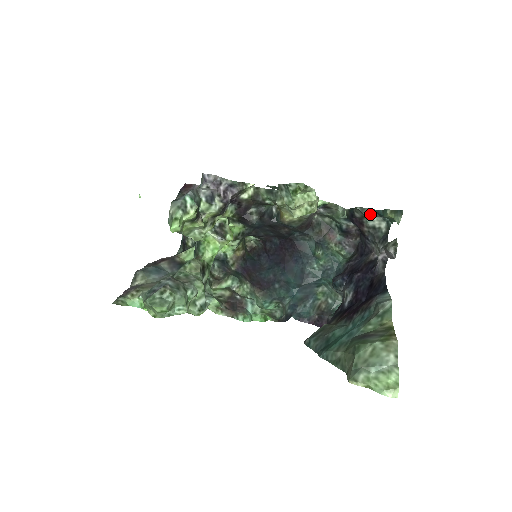
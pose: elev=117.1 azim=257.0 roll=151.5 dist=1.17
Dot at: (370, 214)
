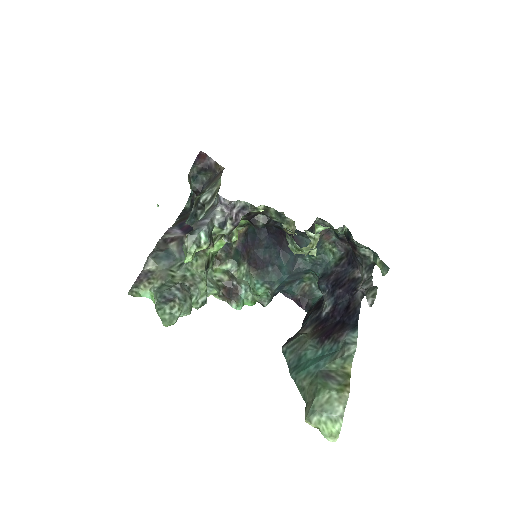
Dot at: (364, 247)
